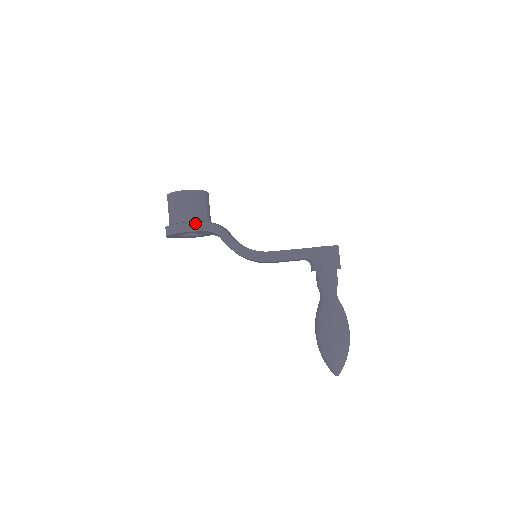
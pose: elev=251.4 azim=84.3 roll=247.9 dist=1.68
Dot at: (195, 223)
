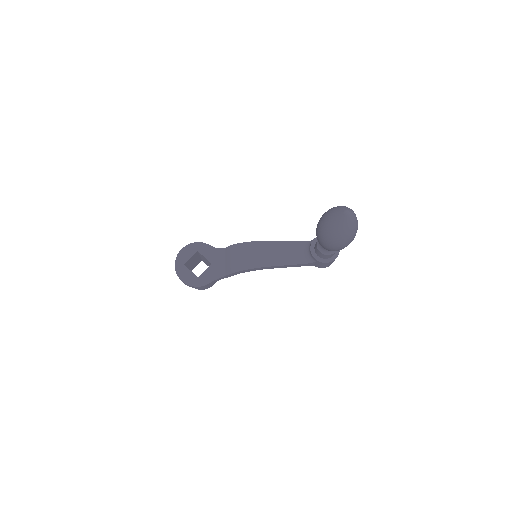
Dot at: occluded
